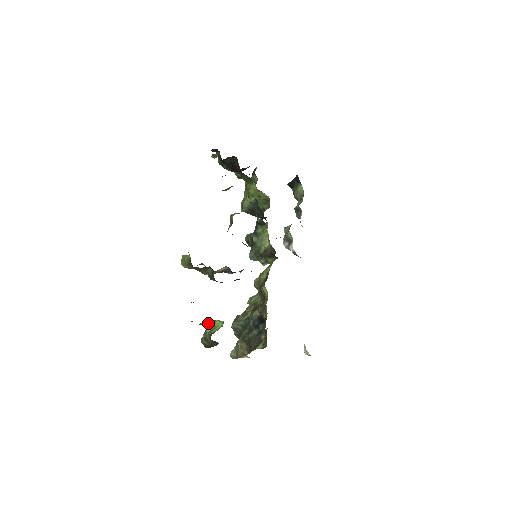
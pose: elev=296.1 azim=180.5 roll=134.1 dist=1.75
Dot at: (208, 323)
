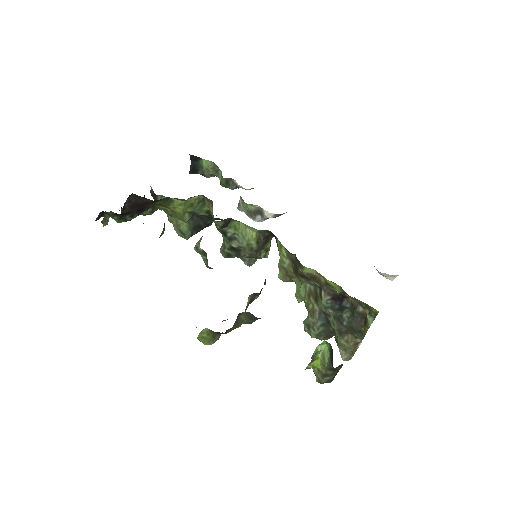
Dot at: (313, 360)
